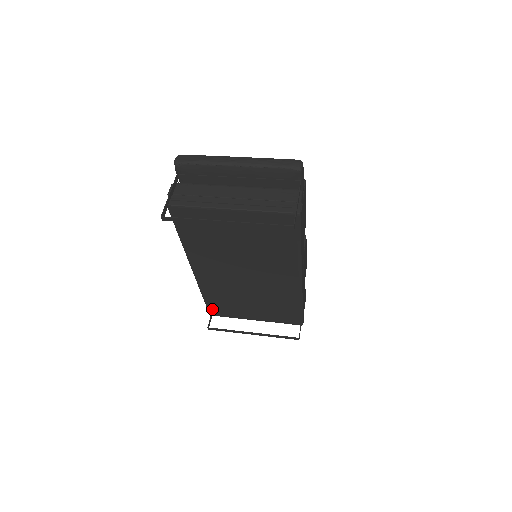
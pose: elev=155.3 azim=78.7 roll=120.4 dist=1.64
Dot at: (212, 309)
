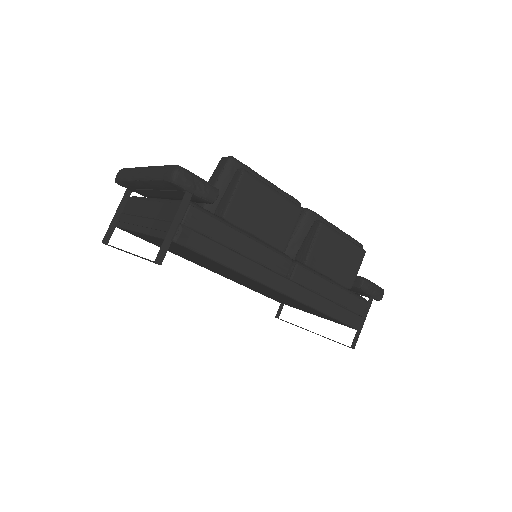
Dot at: (273, 299)
